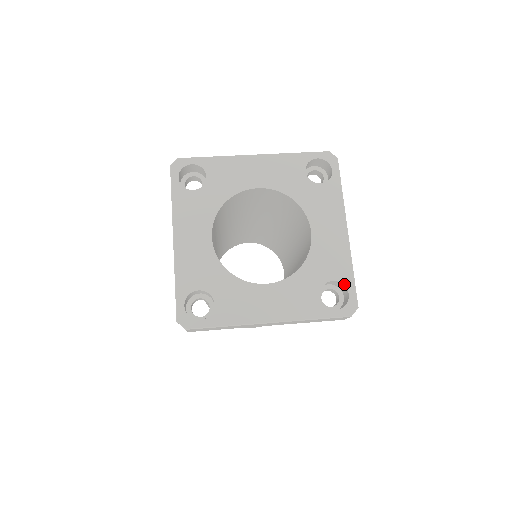
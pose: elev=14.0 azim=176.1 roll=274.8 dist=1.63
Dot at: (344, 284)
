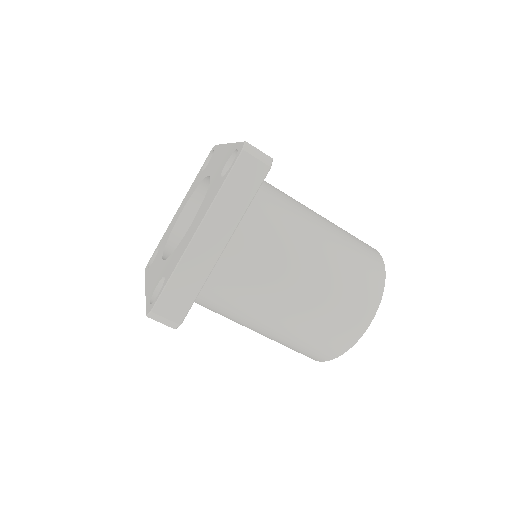
Dot at: (233, 153)
